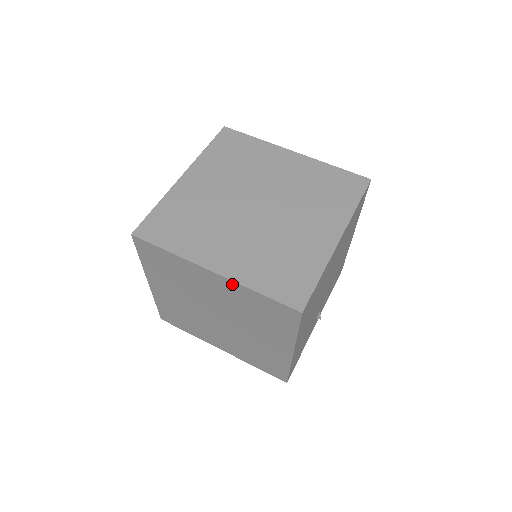
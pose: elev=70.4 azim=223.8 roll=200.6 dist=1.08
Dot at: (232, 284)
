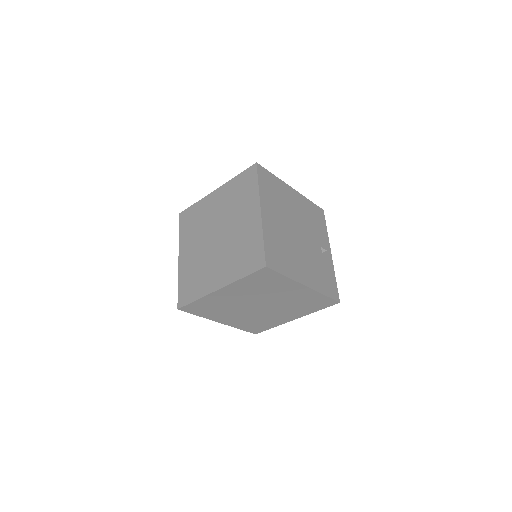
Dot at: (231, 286)
